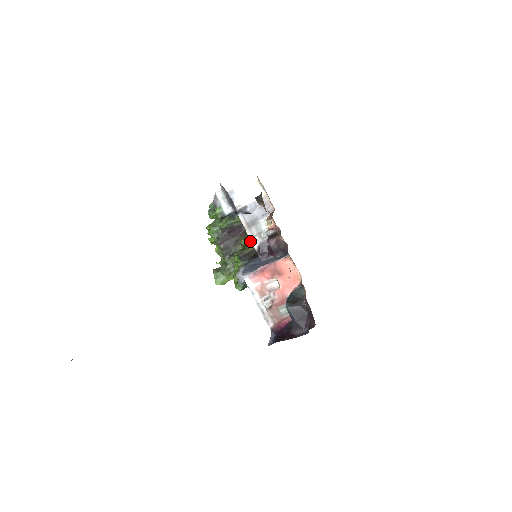
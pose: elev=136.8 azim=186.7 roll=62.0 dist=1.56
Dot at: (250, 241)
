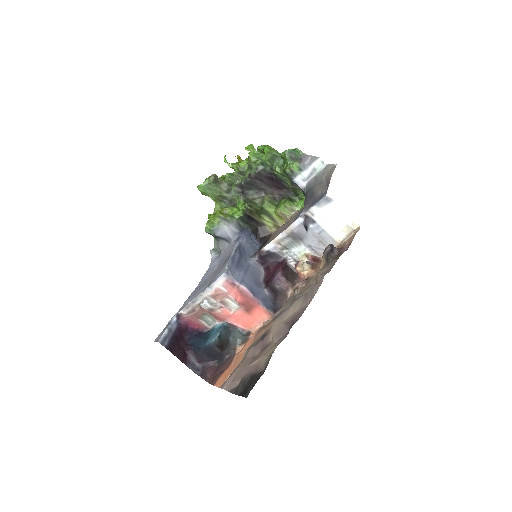
Dot at: (271, 214)
